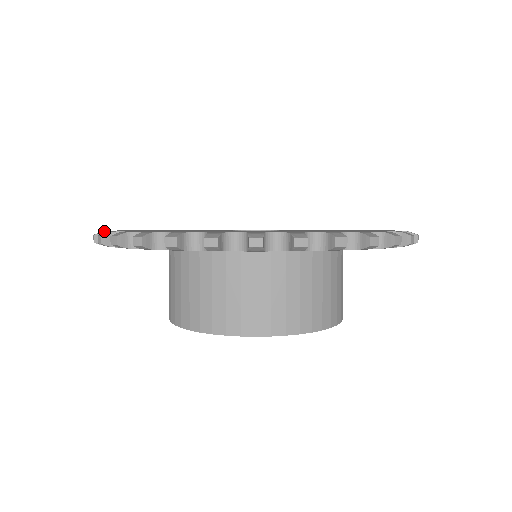
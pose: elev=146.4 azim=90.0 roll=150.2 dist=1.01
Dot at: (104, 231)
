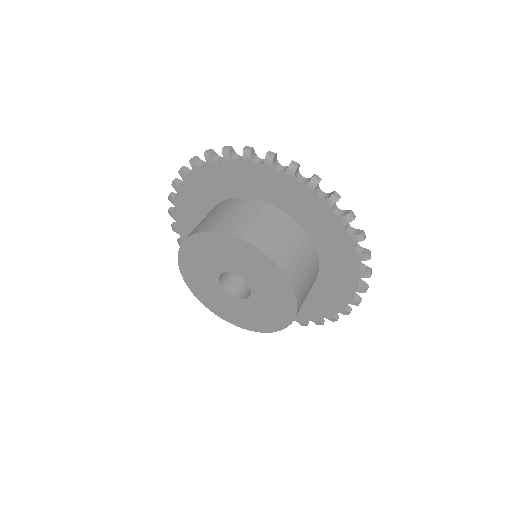
Dot at: occluded
